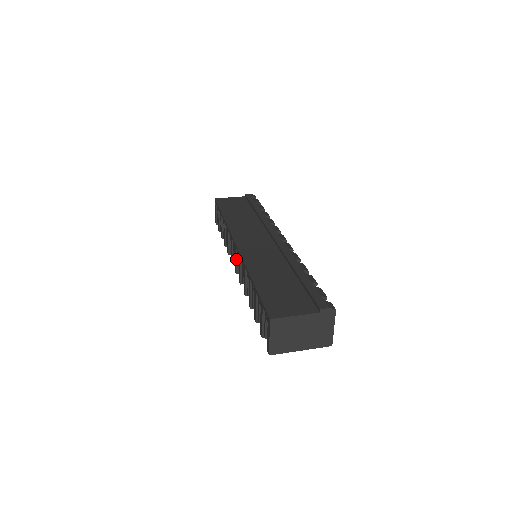
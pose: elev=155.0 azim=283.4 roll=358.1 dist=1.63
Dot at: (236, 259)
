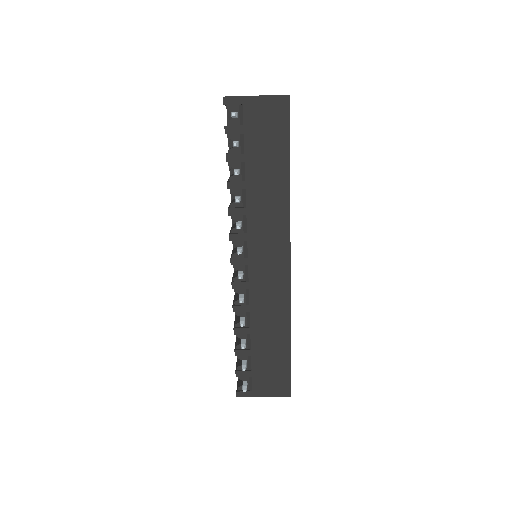
Dot at: (232, 253)
